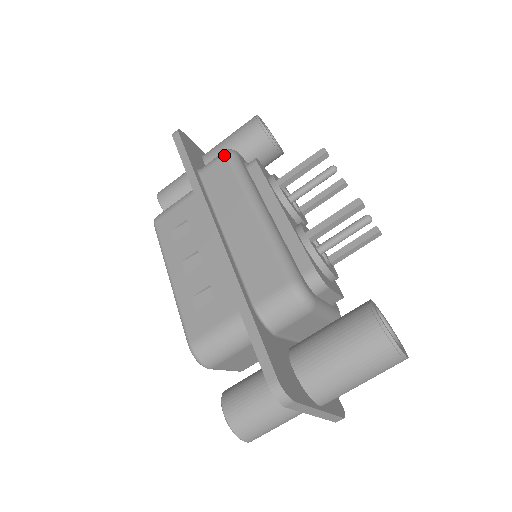
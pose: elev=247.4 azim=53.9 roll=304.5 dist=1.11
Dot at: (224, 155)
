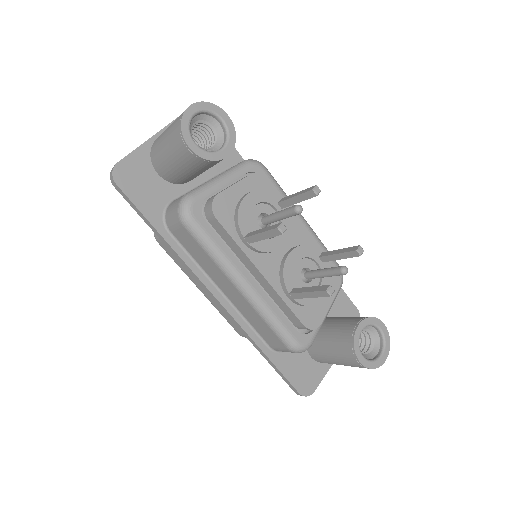
Dot at: (181, 225)
